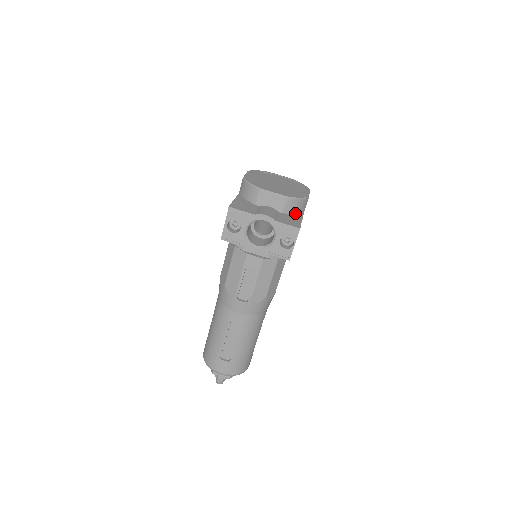
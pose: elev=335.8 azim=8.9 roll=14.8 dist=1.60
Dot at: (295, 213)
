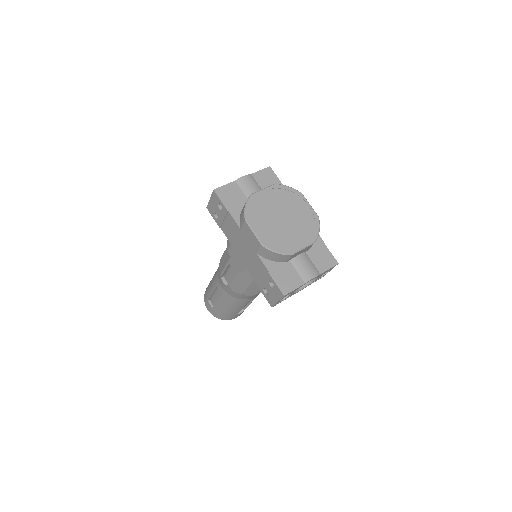
Dot at: occluded
